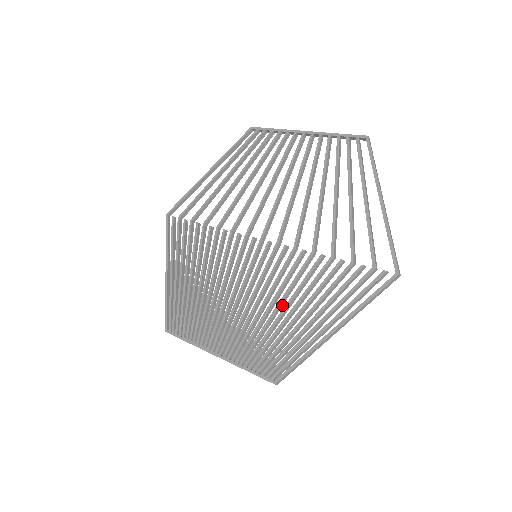
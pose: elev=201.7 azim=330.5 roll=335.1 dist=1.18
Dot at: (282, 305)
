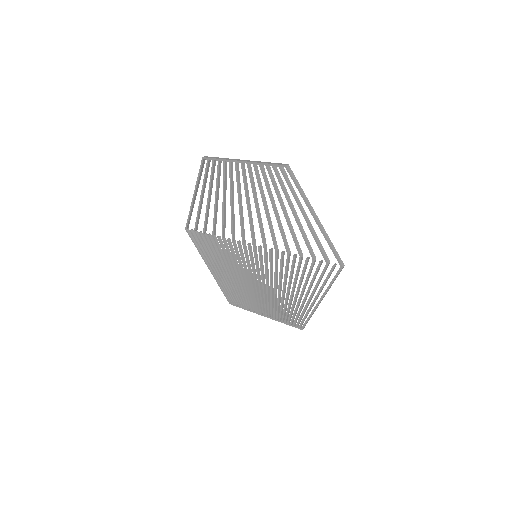
Dot at: occluded
